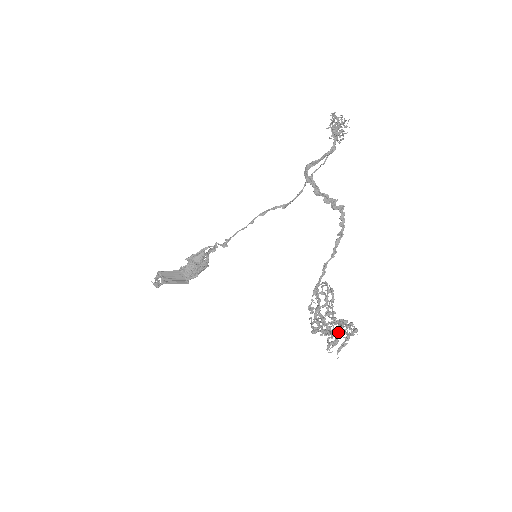
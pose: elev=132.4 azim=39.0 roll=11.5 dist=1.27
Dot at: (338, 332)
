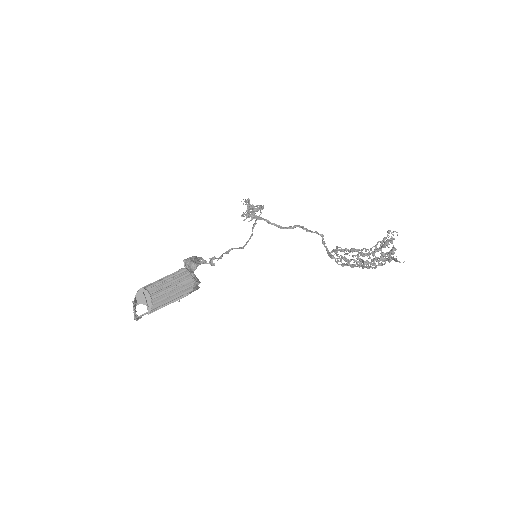
Dot at: occluded
